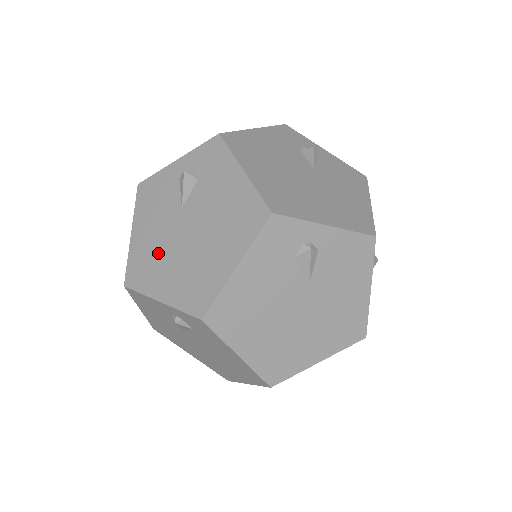
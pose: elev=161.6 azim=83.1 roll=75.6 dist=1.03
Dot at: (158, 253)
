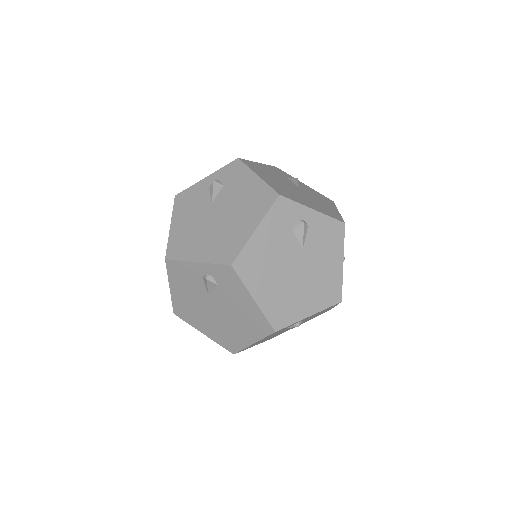
Dot at: (196, 310)
